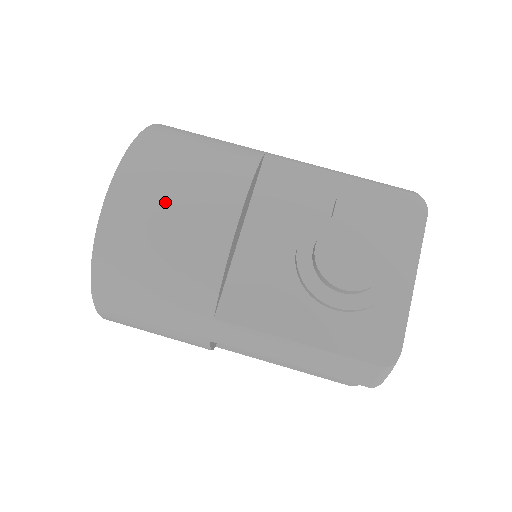
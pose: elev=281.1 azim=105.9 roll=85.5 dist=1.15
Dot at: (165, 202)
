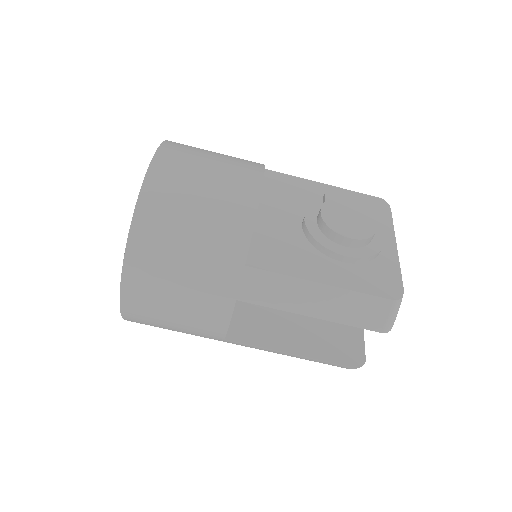
Dot at: (201, 170)
